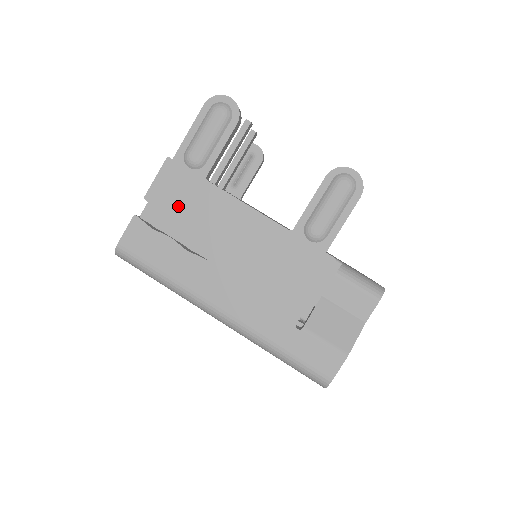
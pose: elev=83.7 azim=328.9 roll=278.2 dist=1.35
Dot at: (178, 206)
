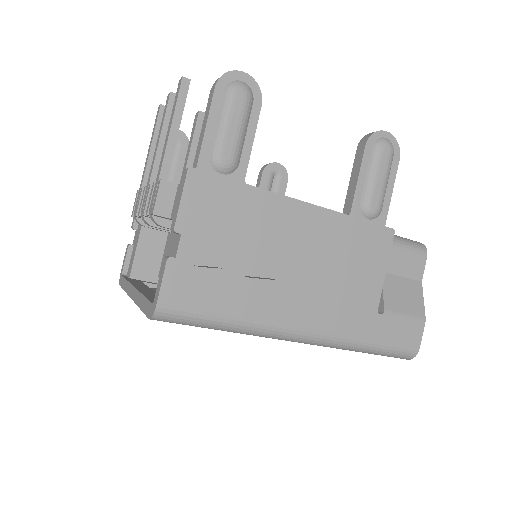
Dot at: (221, 227)
